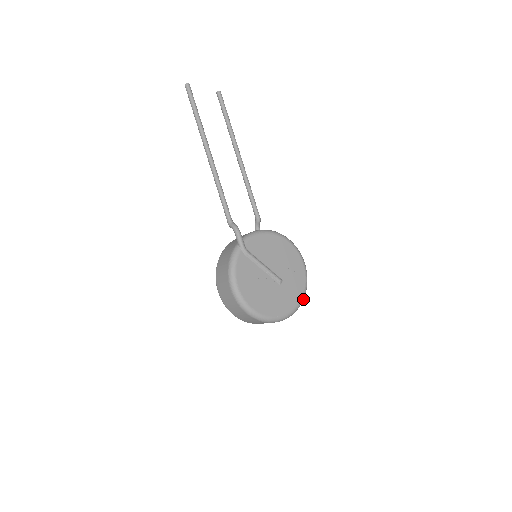
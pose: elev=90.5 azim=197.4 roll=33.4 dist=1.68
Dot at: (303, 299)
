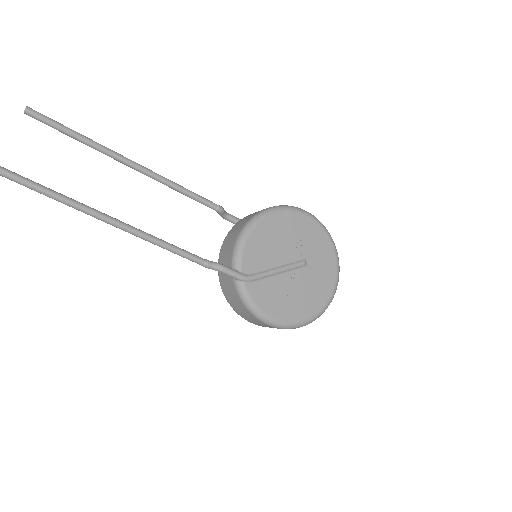
Dot at: (336, 250)
